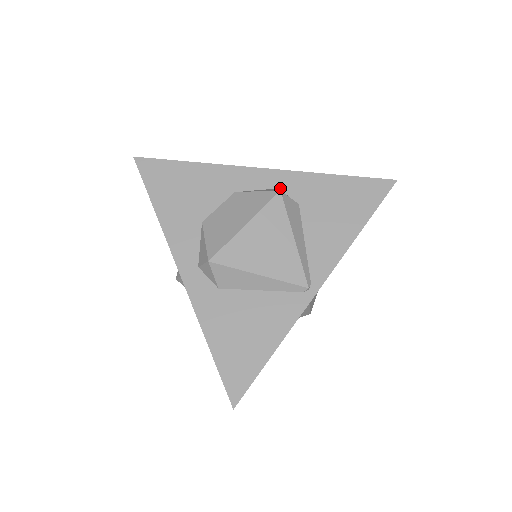
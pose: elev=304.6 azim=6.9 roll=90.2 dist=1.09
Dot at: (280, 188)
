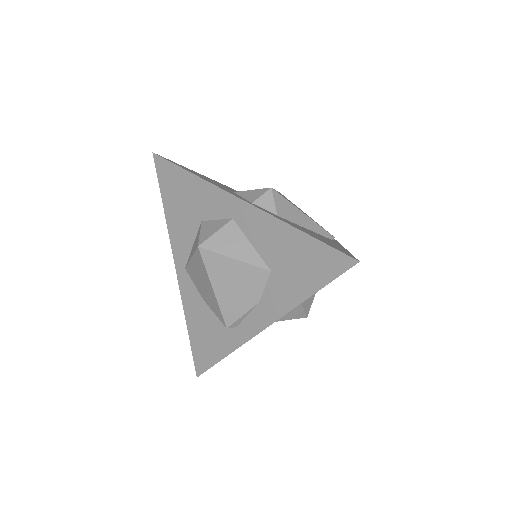
Dot at: occluded
